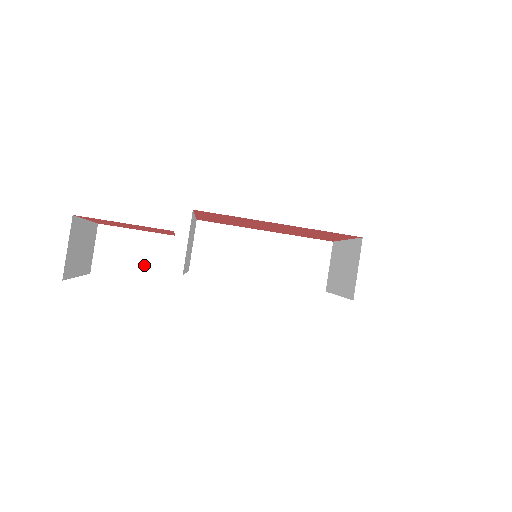
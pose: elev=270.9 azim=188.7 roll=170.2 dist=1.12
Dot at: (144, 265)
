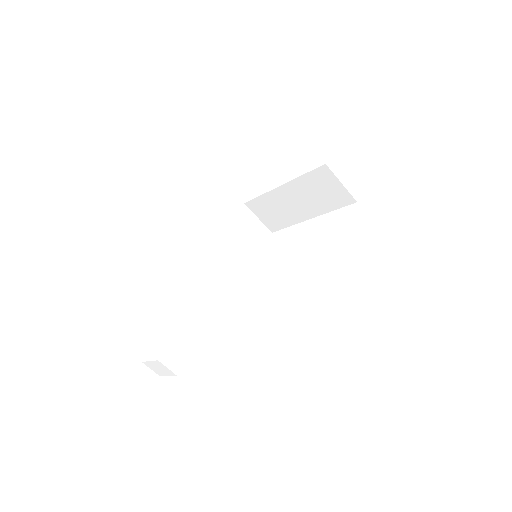
Dot at: (165, 371)
